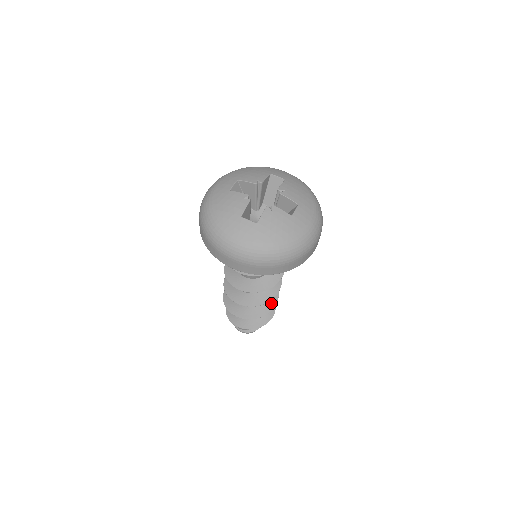
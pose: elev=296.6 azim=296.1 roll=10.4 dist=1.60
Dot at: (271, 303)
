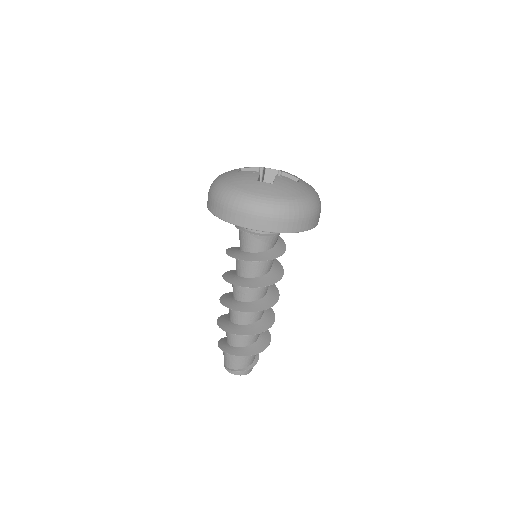
Dot at: (270, 319)
